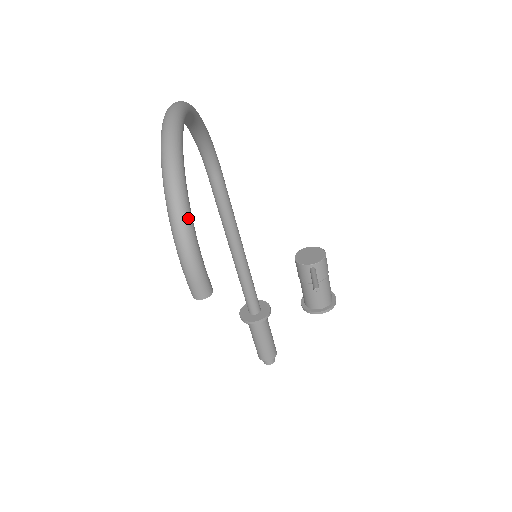
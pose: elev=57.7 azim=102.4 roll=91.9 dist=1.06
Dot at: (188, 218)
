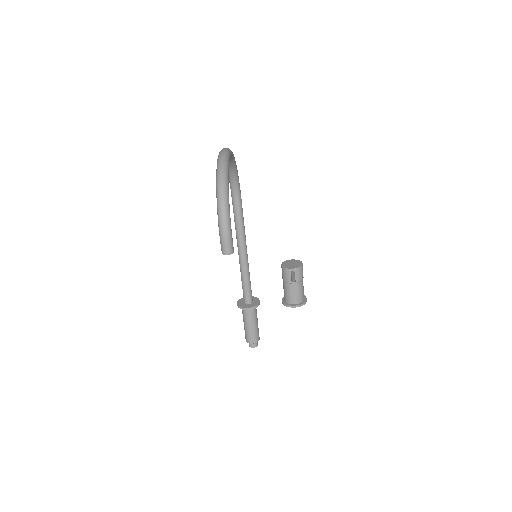
Dot at: (228, 206)
